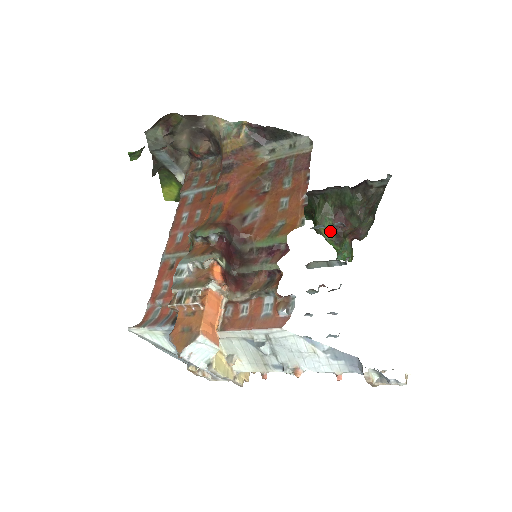
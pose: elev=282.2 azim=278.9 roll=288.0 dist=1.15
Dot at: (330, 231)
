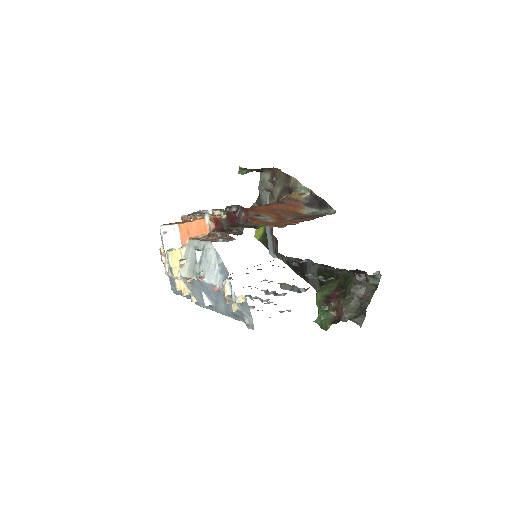
Dot at: (323, 296)
